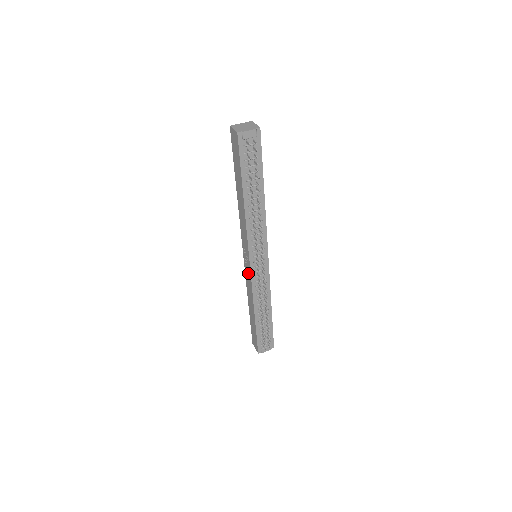
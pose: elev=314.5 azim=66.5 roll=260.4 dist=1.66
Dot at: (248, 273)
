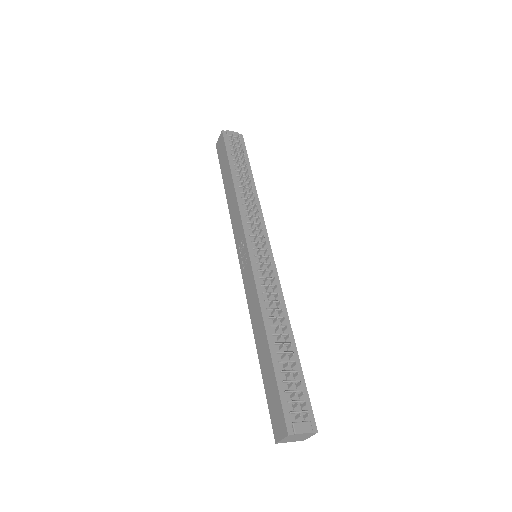
Dot at: (248, 274)
